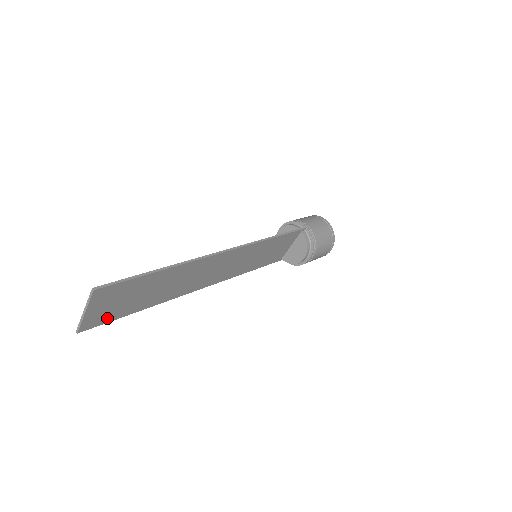
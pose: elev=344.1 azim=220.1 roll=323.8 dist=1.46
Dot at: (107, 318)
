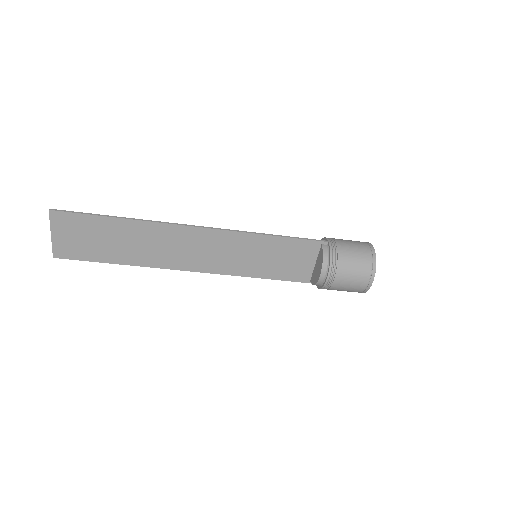
Dot at: (79, 254)
